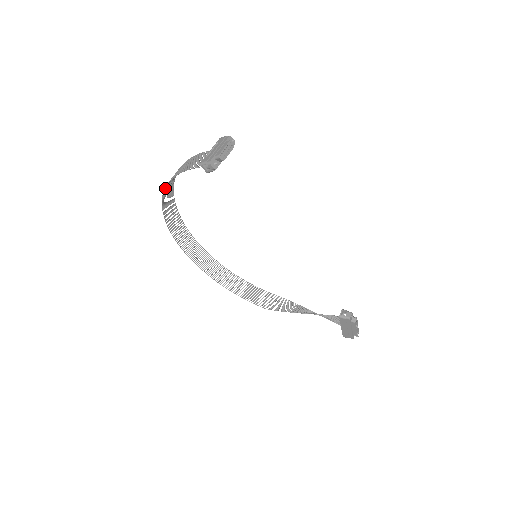
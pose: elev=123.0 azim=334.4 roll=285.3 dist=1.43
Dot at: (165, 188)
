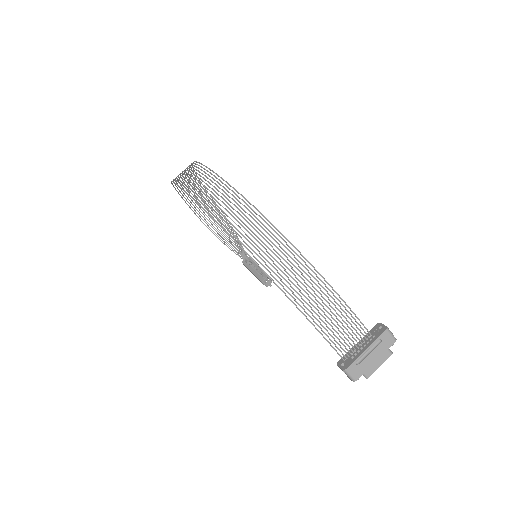
Dot at: (263, 271)
